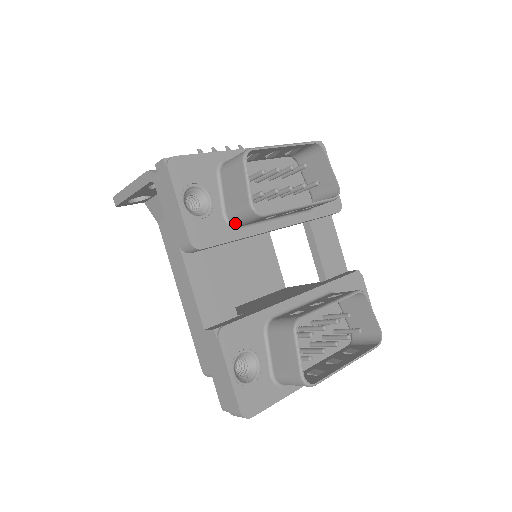
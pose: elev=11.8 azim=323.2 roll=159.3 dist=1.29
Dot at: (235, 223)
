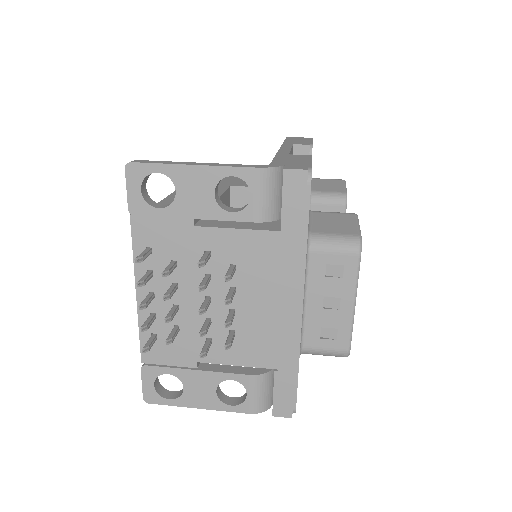
Dot at: occluded
